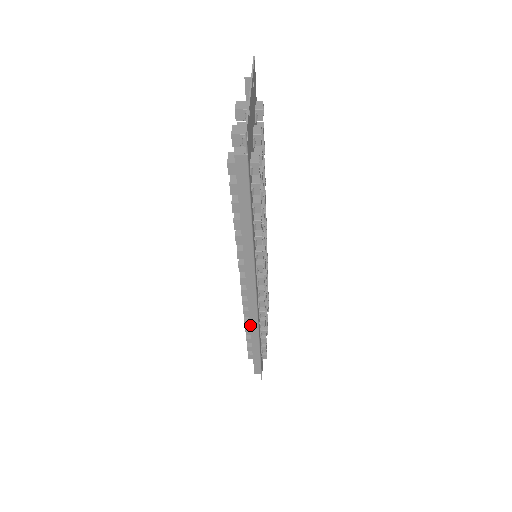
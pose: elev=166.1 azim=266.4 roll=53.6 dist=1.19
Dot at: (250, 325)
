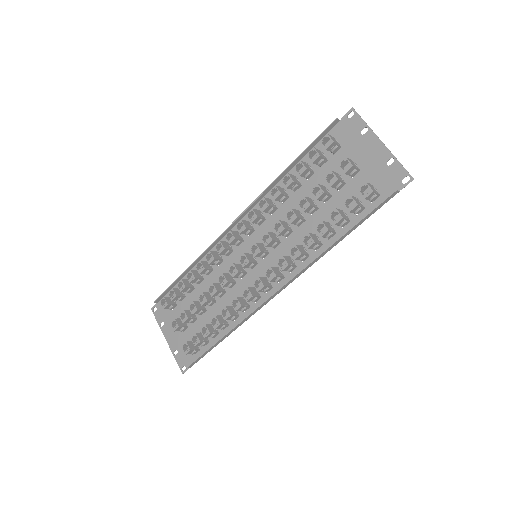
Dot at: (246, 318)
